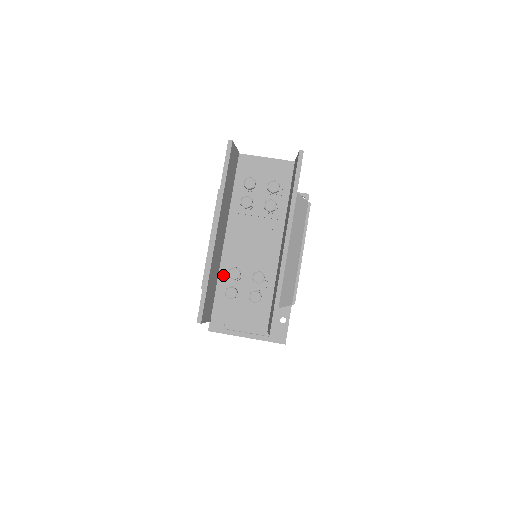
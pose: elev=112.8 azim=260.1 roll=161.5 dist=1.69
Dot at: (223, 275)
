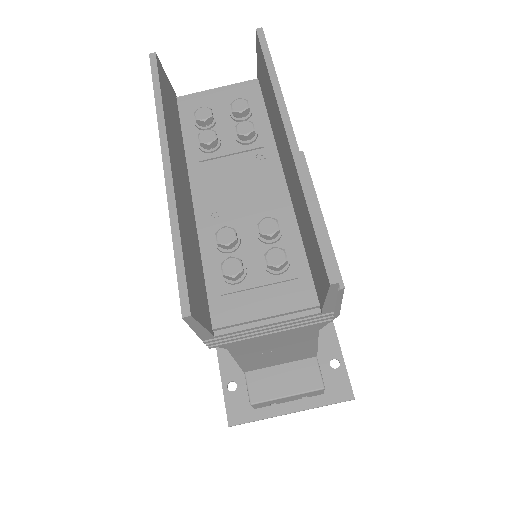
Dot at: (209, 253)
